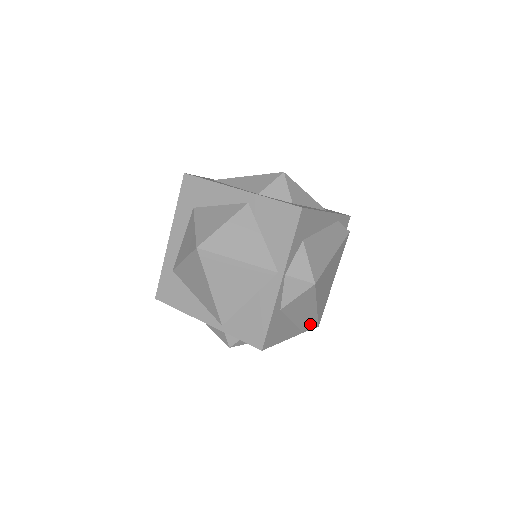
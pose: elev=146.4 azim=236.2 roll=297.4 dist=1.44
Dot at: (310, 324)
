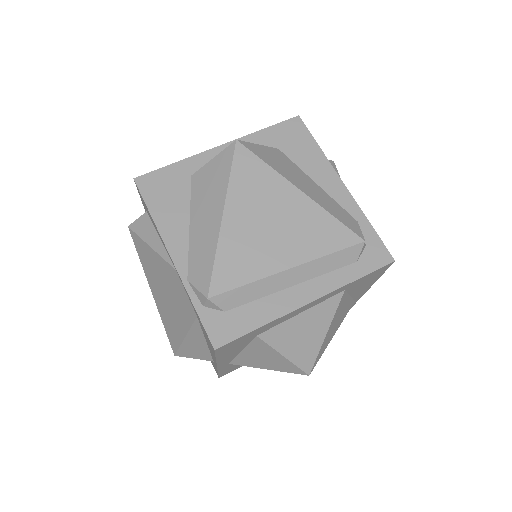
Dot at: (203, 270)
